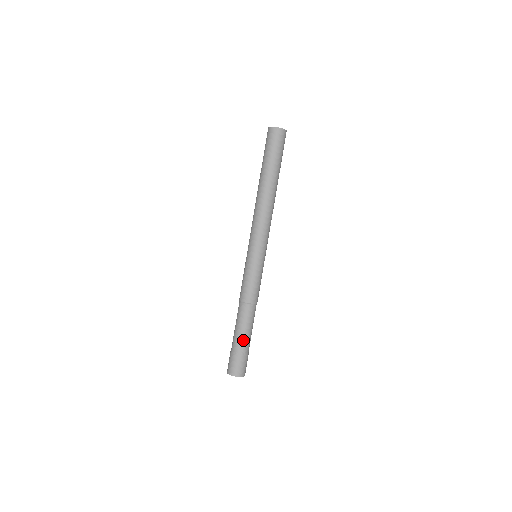
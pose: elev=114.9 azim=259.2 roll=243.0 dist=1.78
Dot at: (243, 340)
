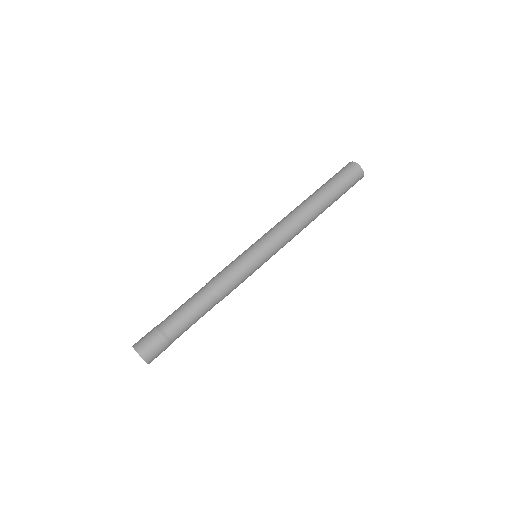
Dot at: (181, 325)
